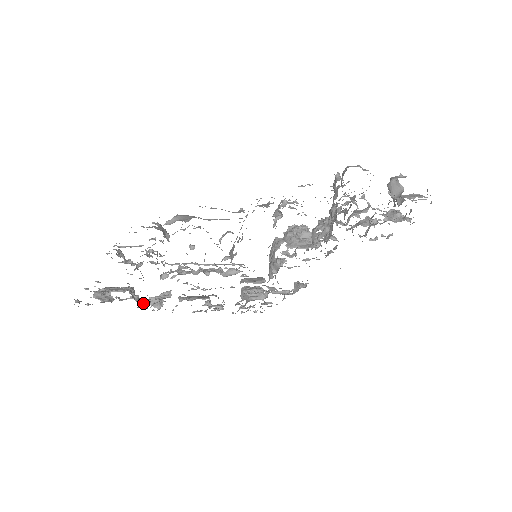
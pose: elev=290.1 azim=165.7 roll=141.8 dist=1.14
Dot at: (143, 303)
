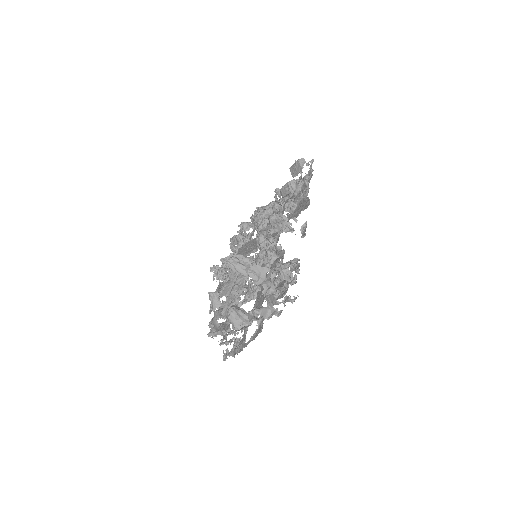
Dot at: occluded
